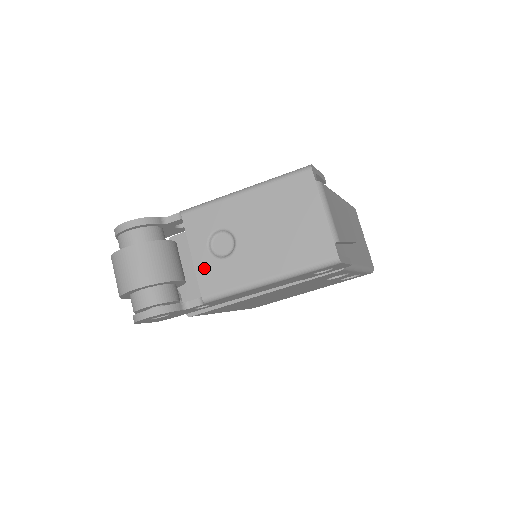
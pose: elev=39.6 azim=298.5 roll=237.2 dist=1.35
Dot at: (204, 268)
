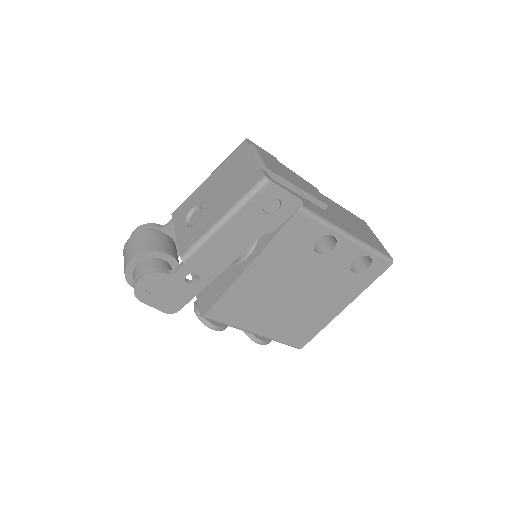
Dot at: (182, 237)
